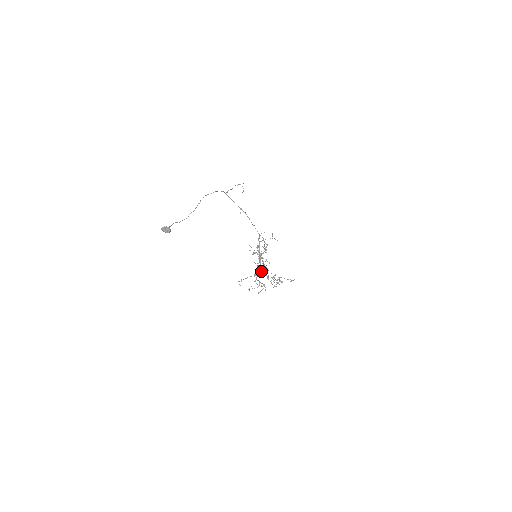
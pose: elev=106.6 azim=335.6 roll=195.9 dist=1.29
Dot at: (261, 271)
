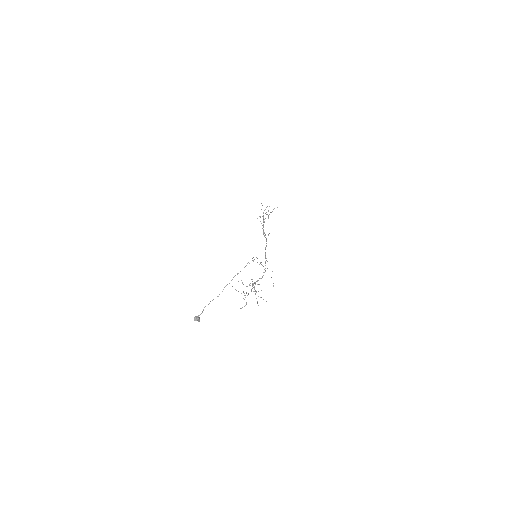
Dot at: occluded
